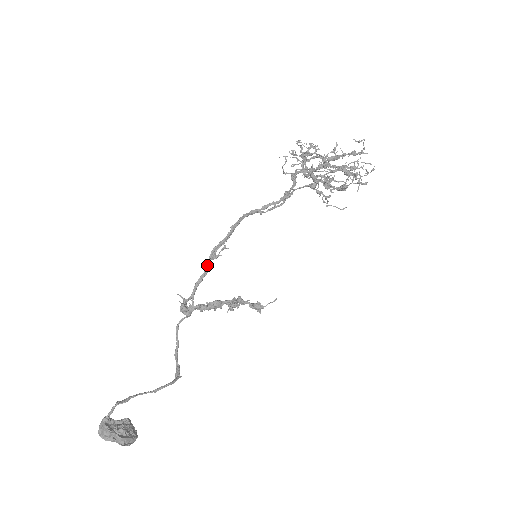
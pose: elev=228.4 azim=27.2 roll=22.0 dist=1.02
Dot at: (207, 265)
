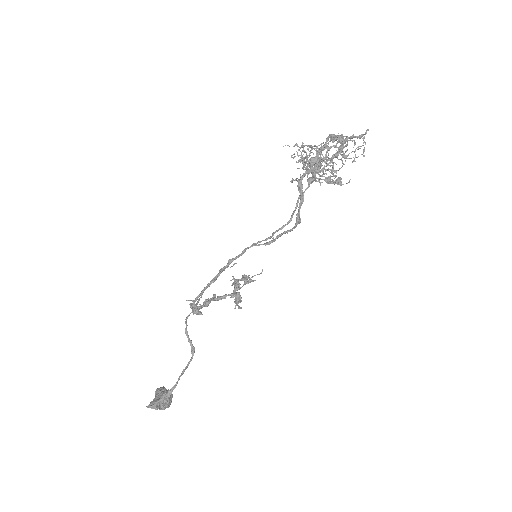
Dot at: (216, 278)
